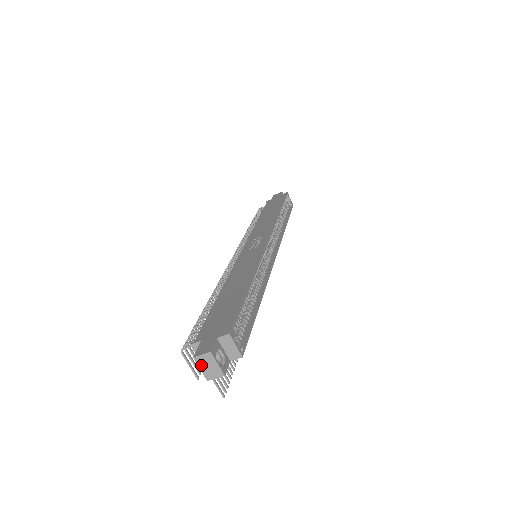
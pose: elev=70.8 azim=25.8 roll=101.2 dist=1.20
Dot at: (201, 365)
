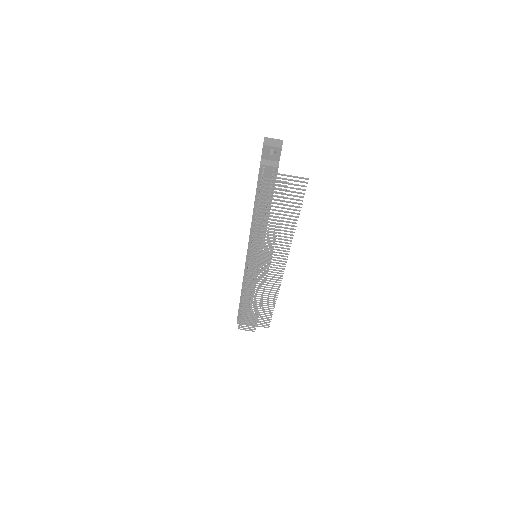
Dot at: (270, 145)
